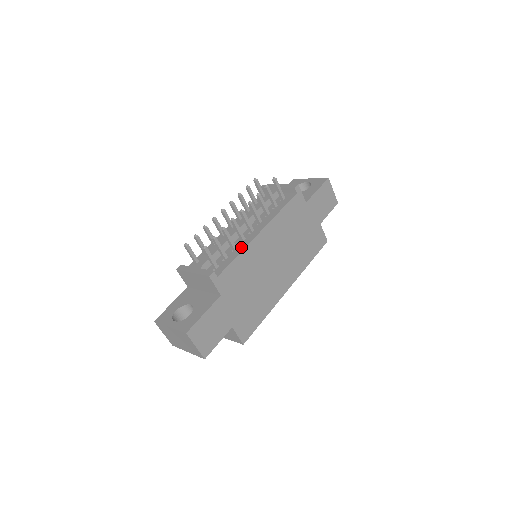
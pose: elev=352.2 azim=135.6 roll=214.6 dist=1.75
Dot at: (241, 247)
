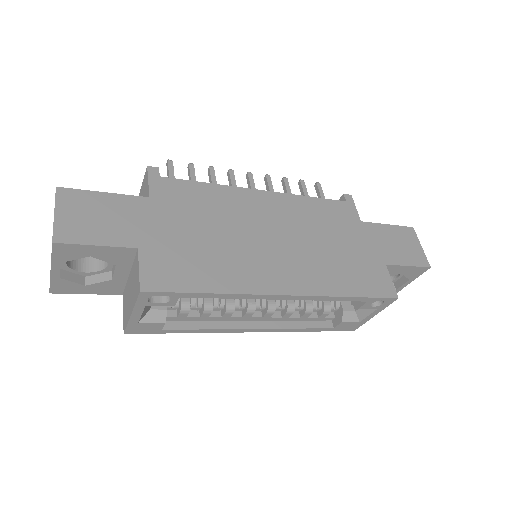
Dot at: occluded
